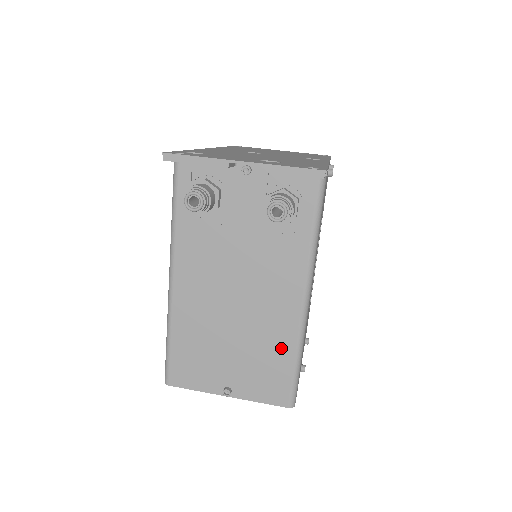
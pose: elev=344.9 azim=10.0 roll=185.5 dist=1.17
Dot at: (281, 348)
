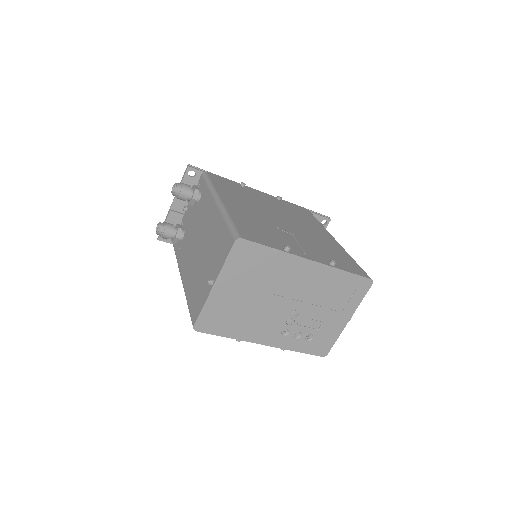
Dot at: (219, 228)
